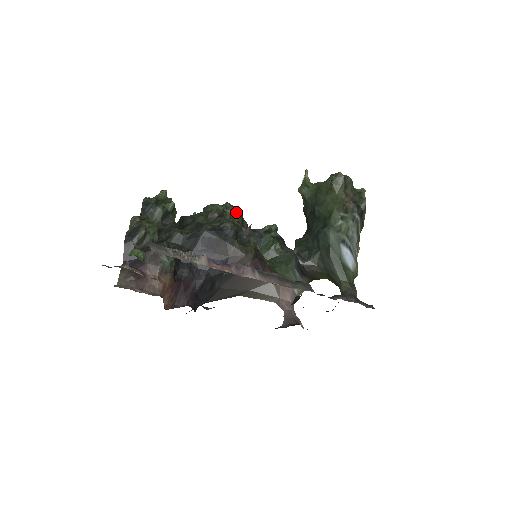
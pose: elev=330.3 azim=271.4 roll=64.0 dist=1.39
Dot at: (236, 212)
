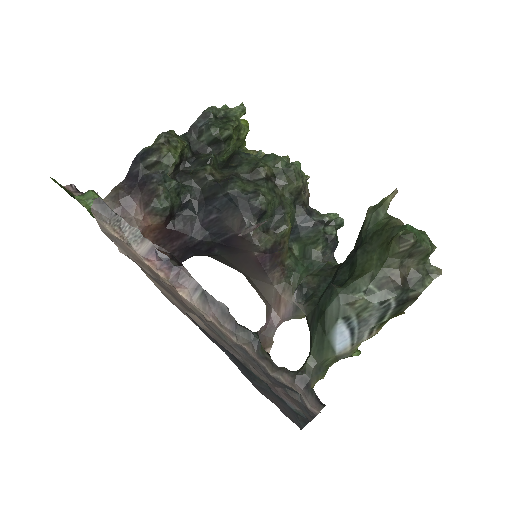
Dot at: (293, 182)
